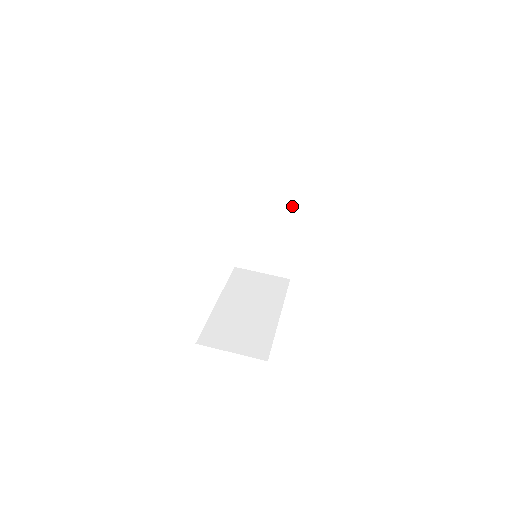
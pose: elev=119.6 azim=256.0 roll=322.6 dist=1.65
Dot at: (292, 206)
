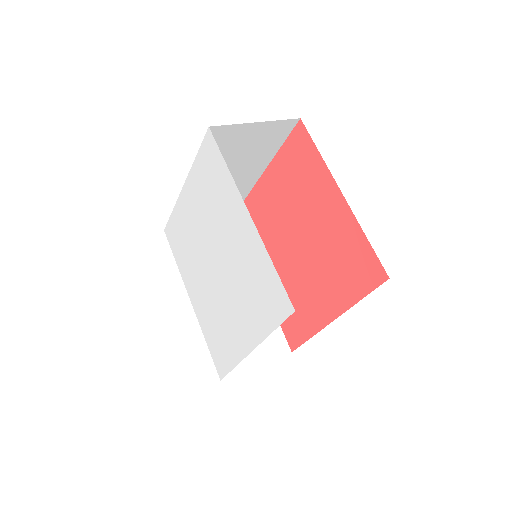
Dot at: occluded
